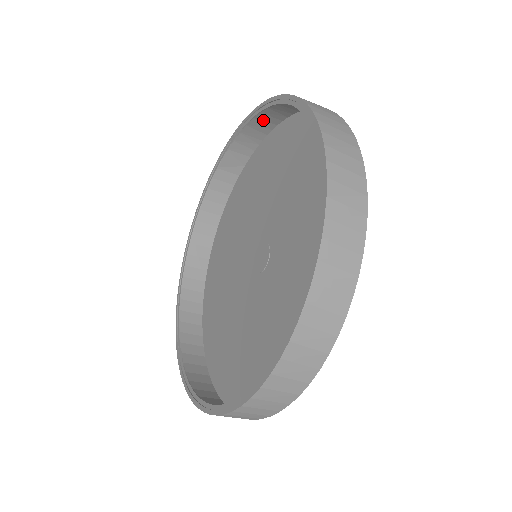
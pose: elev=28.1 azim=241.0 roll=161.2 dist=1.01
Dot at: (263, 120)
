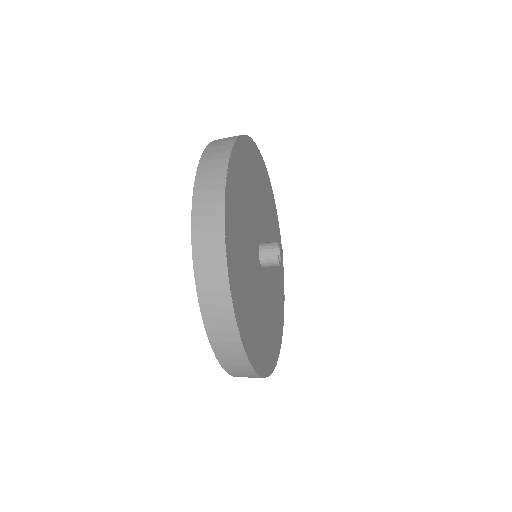
Dot at: (211, 170)
